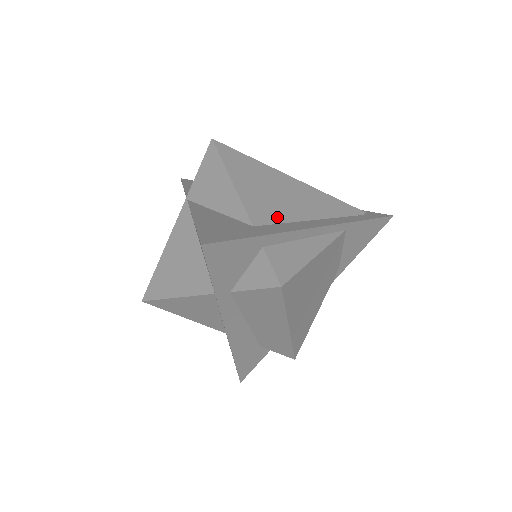
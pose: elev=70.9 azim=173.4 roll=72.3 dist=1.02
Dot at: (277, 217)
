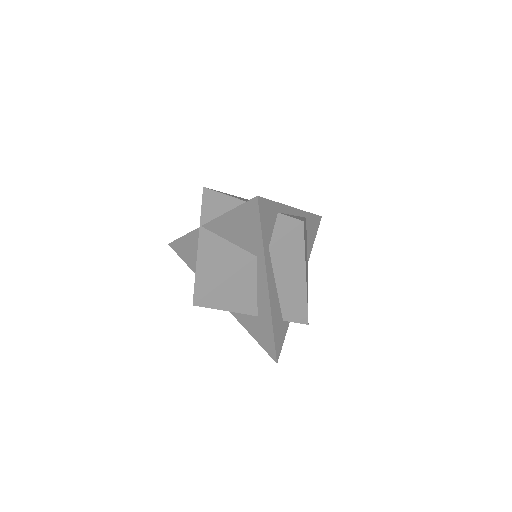
Dot at: occluded
